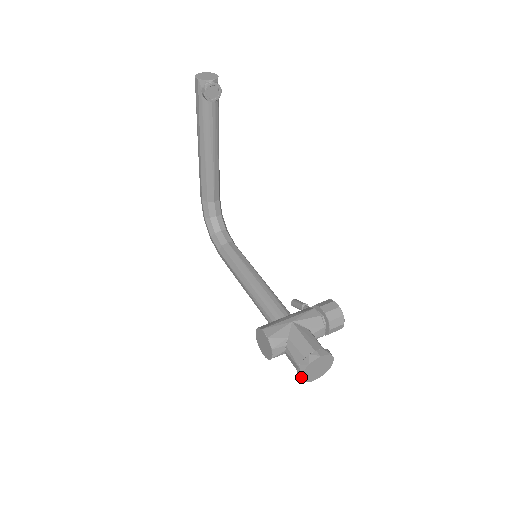
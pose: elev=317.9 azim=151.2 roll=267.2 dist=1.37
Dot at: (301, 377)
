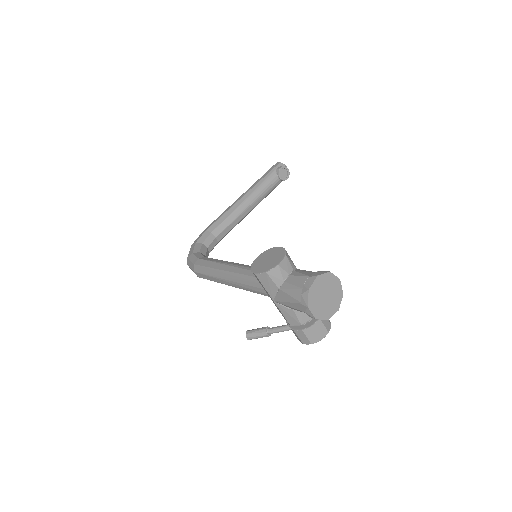
Dot at: (313, 281)
